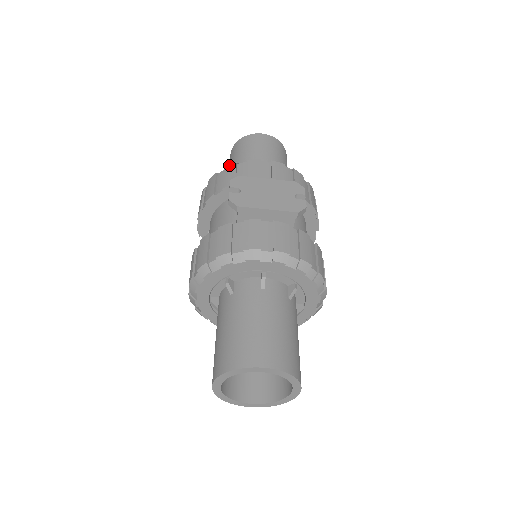
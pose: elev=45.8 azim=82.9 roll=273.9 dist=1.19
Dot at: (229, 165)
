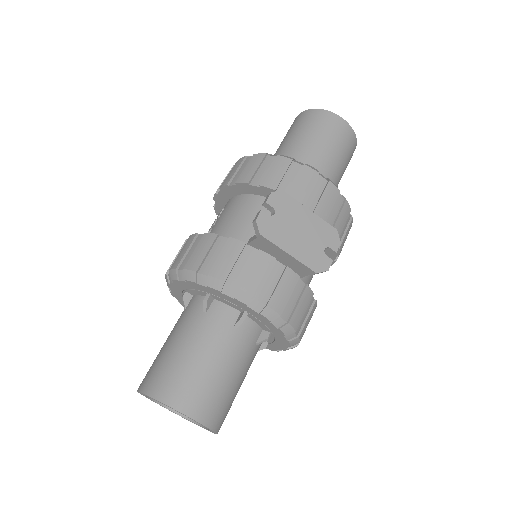
Dot at: (284, 157)
